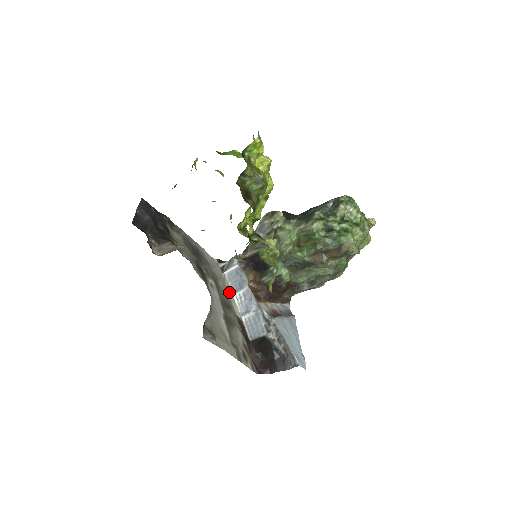
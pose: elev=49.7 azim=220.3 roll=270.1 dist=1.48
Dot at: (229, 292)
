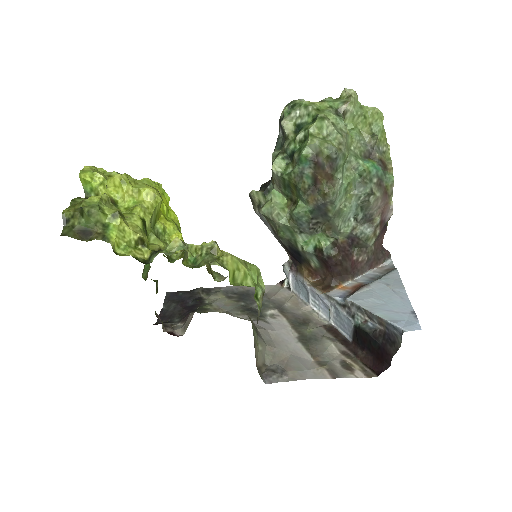
Dot at: (304, 306)
